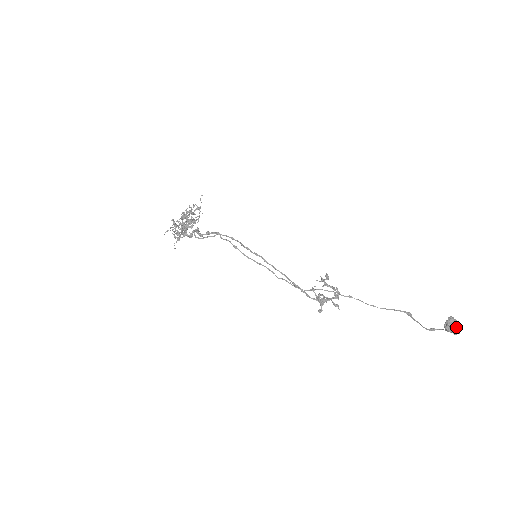
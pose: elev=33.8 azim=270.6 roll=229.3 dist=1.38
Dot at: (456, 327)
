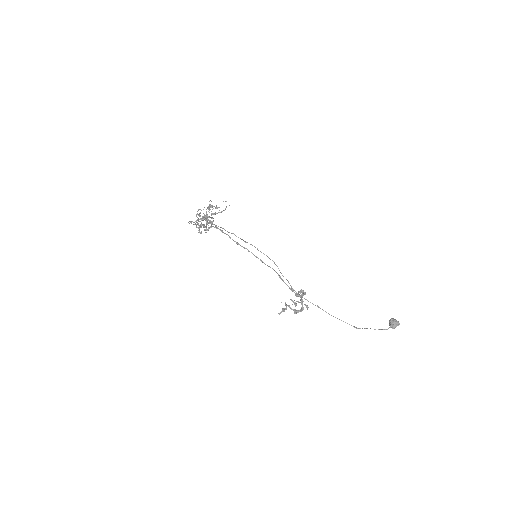
Dot at: (397, 321)
